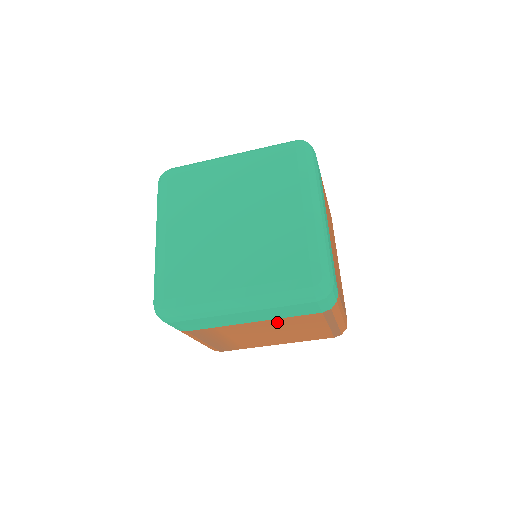
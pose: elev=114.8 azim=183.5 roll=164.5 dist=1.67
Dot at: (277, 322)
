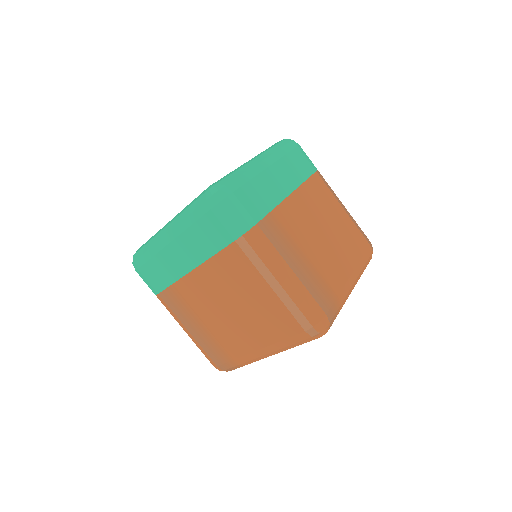
Dot at: (213, 271)
